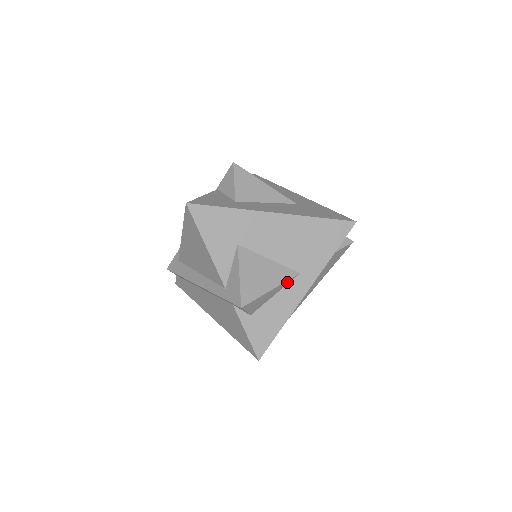
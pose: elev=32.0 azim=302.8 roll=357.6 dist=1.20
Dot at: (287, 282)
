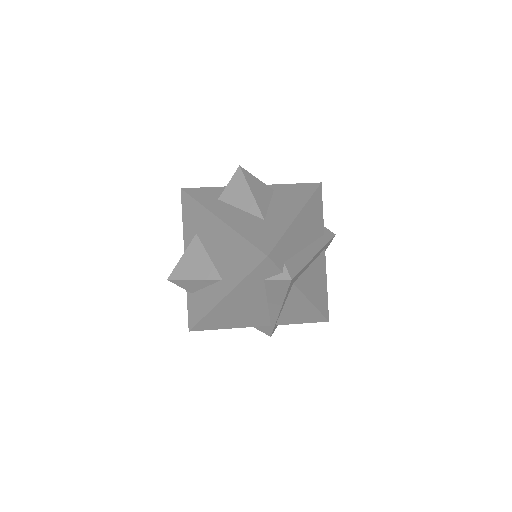
Dot at: (212, 281)
